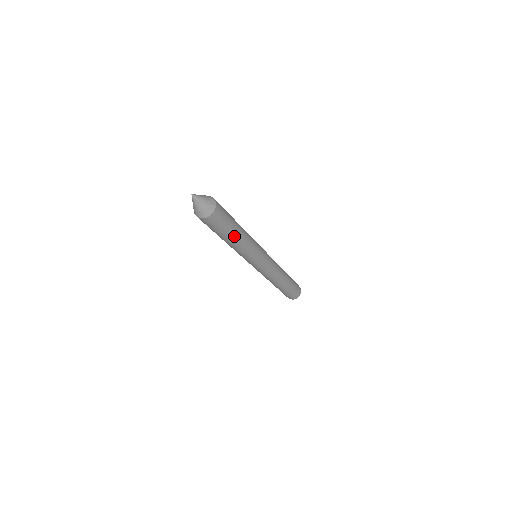
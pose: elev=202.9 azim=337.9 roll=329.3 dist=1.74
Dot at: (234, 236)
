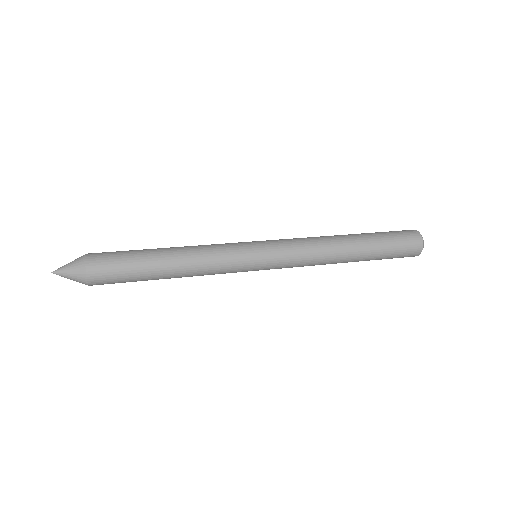
Dot at: (159, 267)
